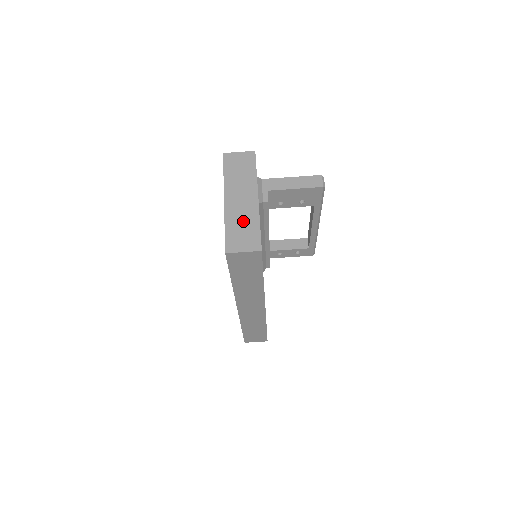
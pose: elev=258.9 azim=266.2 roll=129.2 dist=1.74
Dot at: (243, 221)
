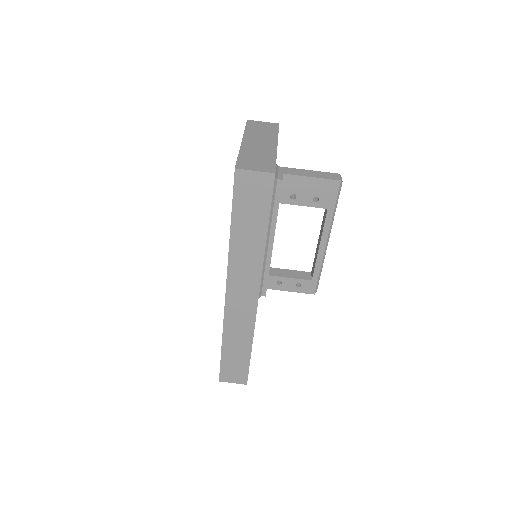
Dot at: (259, 154)
